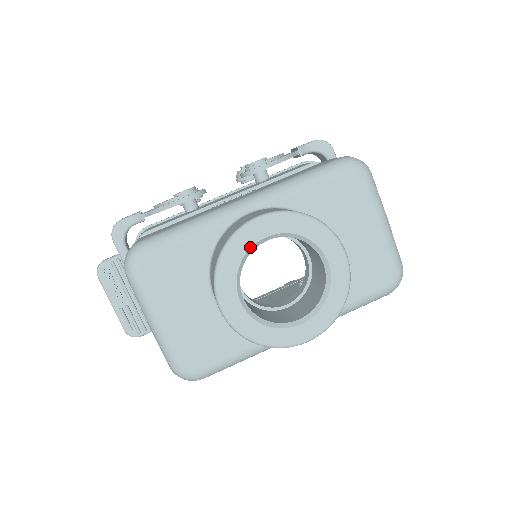
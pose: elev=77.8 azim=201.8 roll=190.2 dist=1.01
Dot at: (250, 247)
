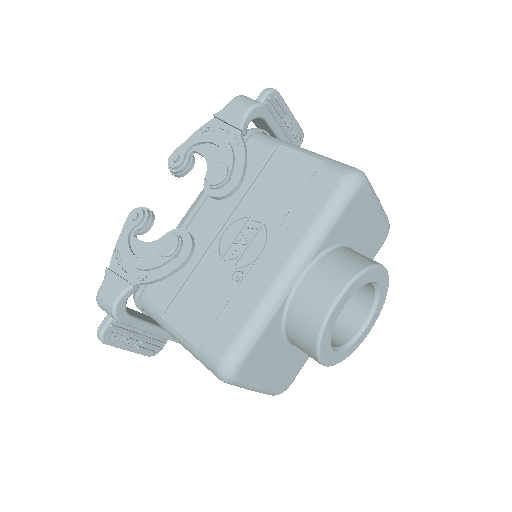
Dot at: occluded
